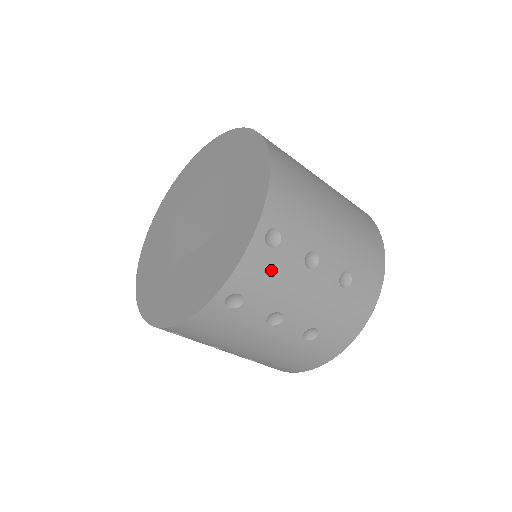
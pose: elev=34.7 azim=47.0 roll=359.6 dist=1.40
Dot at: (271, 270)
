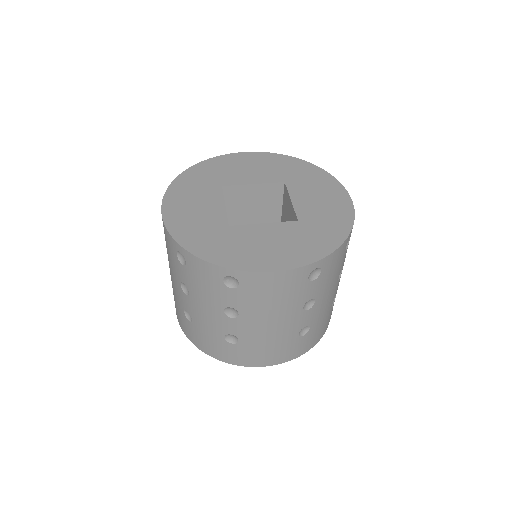
Dot at: (337, 265)
